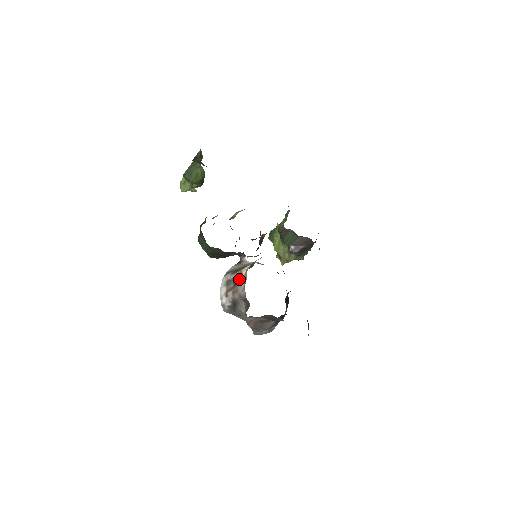
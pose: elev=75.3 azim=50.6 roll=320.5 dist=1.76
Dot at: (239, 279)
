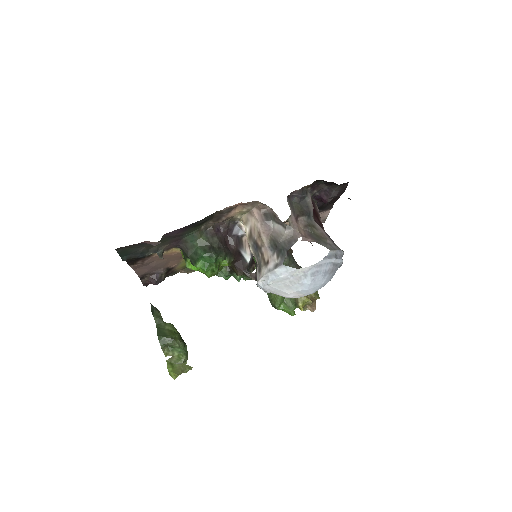
Dot at: (252, 237)
